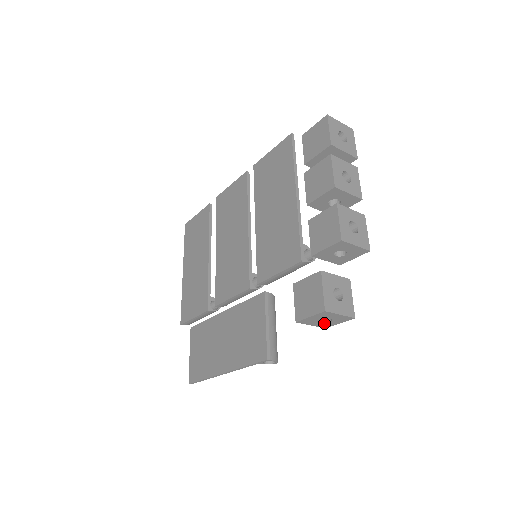
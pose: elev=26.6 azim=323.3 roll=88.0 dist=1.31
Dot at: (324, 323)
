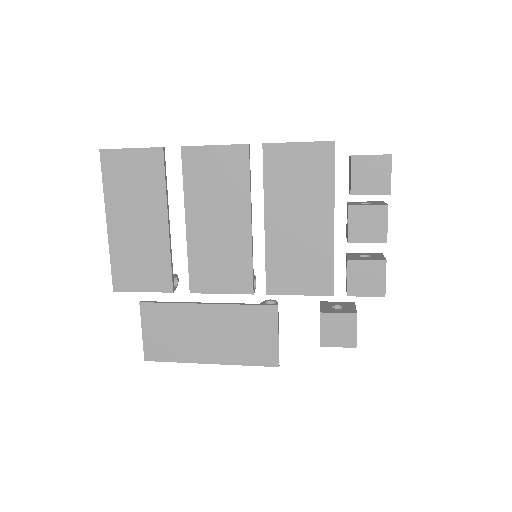
Dot at: occluded
